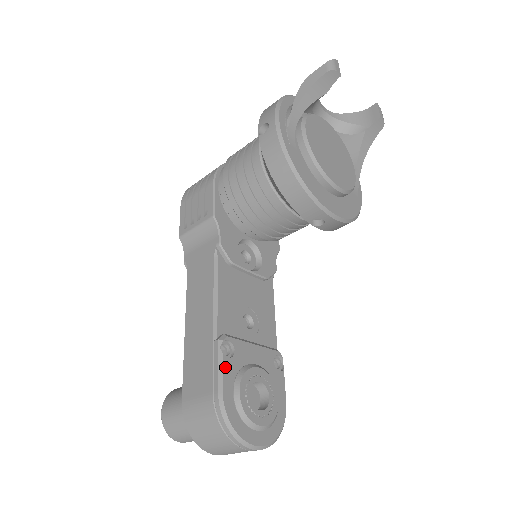
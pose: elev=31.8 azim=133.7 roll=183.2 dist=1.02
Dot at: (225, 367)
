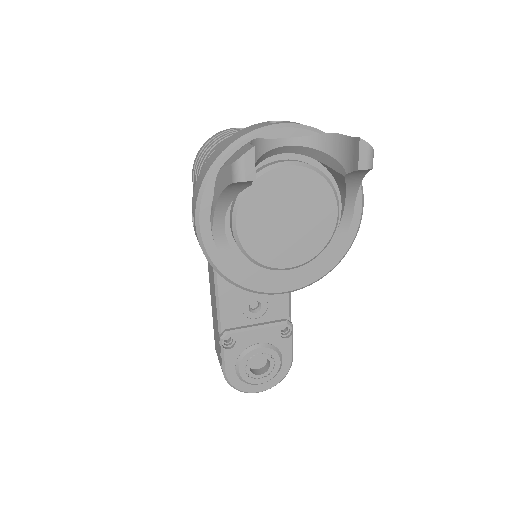
Dot at: (227, 356)
